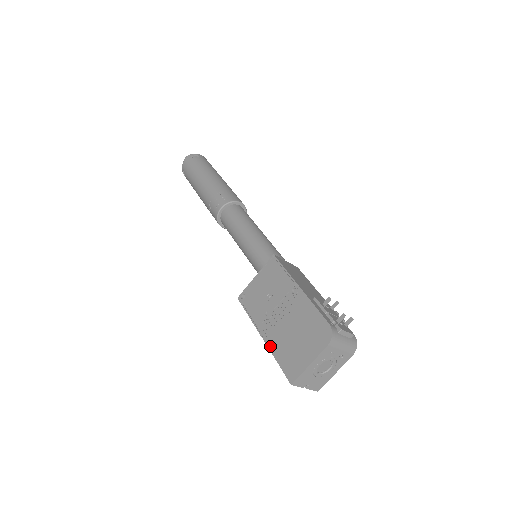
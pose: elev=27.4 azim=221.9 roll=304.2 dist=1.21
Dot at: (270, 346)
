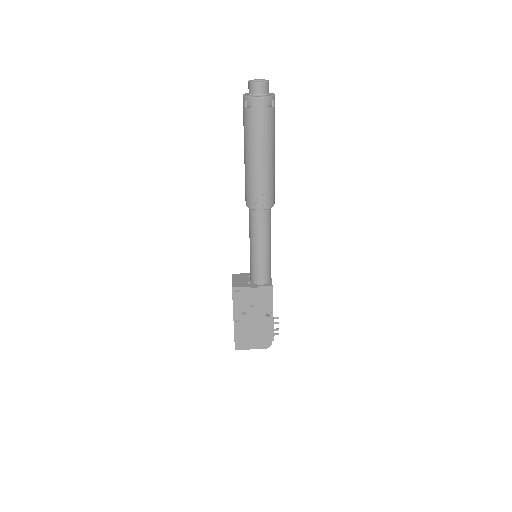
Dot at: (236, 328)
